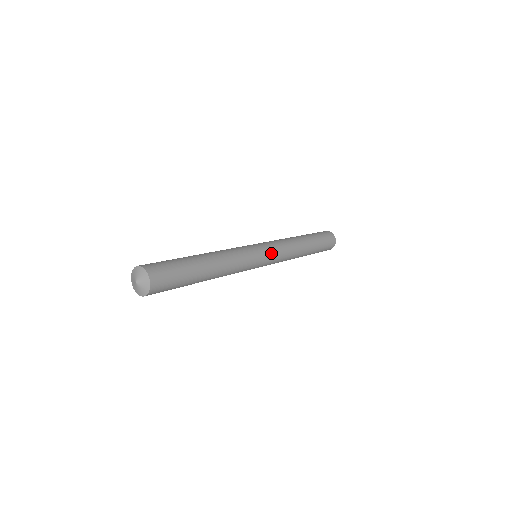
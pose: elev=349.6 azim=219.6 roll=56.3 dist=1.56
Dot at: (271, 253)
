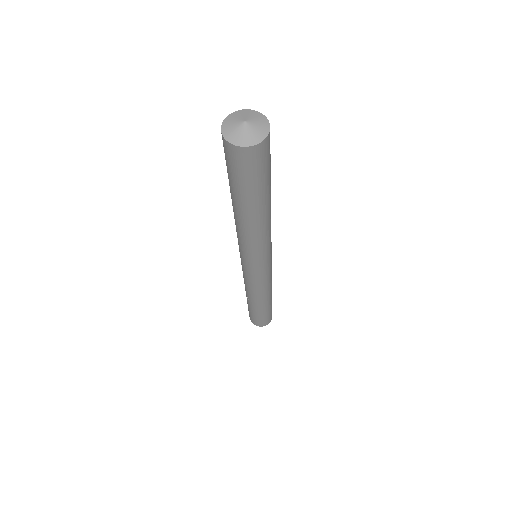
Dot at: occluded
